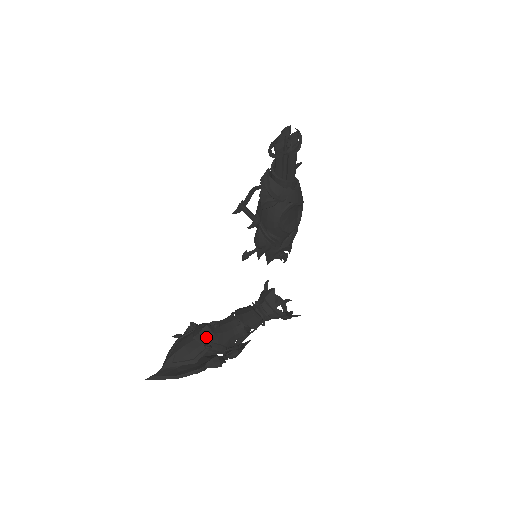
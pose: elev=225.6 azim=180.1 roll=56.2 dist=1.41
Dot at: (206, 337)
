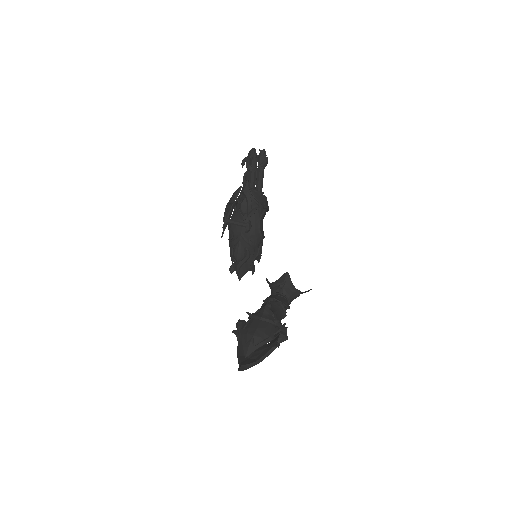
Dot at: (269, 316)
